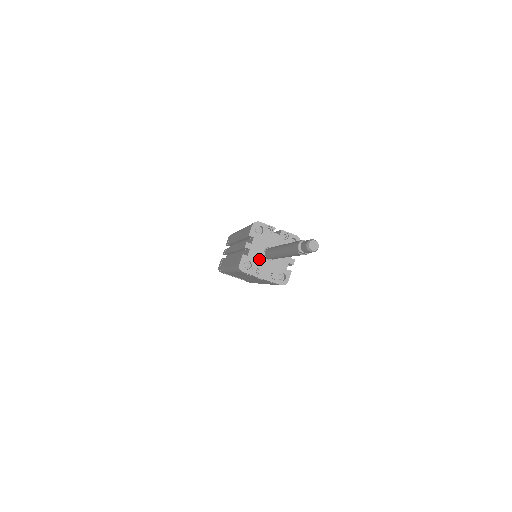
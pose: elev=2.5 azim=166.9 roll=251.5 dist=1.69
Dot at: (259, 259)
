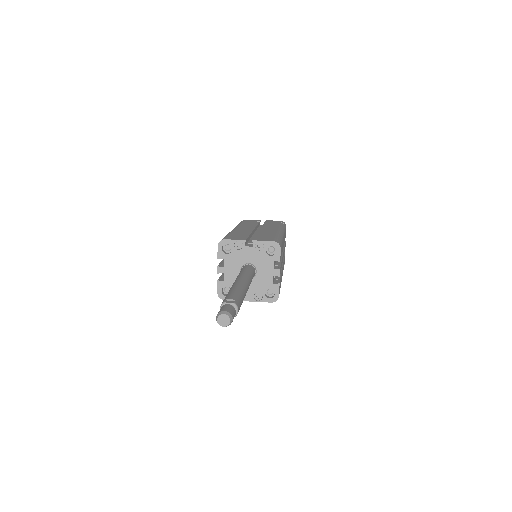
Dot at: occluded
